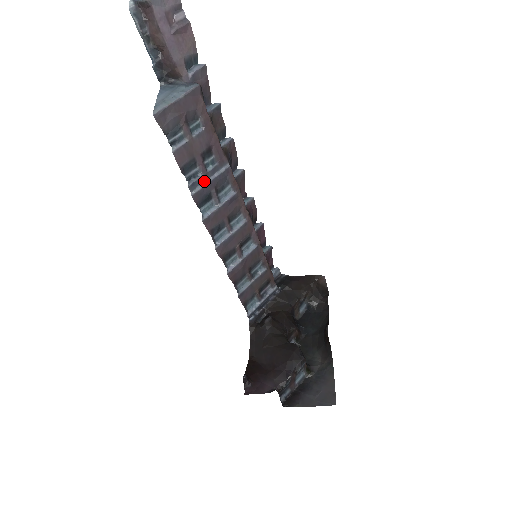
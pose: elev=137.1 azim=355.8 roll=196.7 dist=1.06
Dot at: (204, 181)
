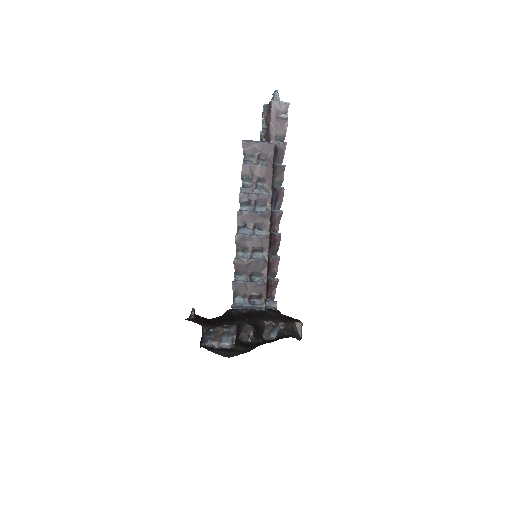
Dot at: (251, 192)
